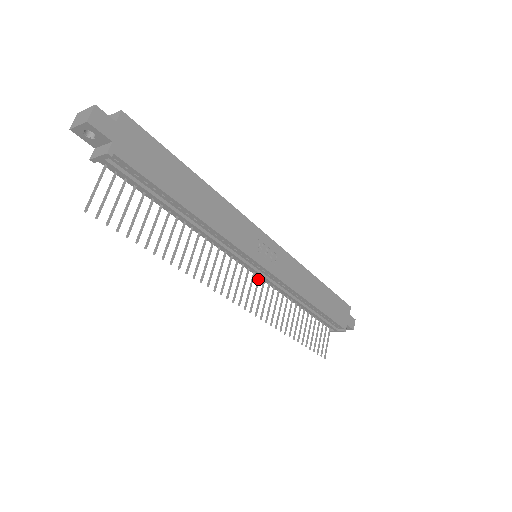
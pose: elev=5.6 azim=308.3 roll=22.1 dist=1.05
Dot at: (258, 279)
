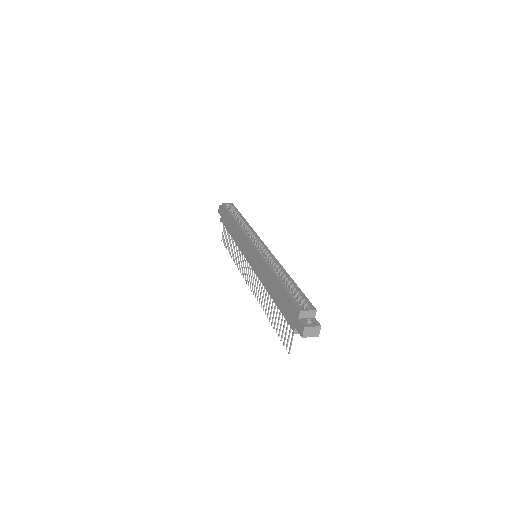
Dot at: occluded
